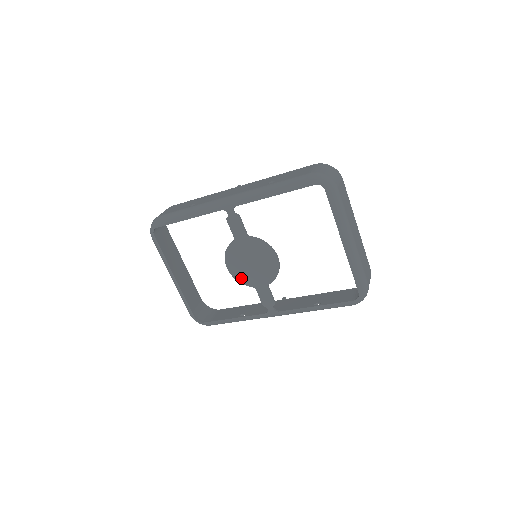
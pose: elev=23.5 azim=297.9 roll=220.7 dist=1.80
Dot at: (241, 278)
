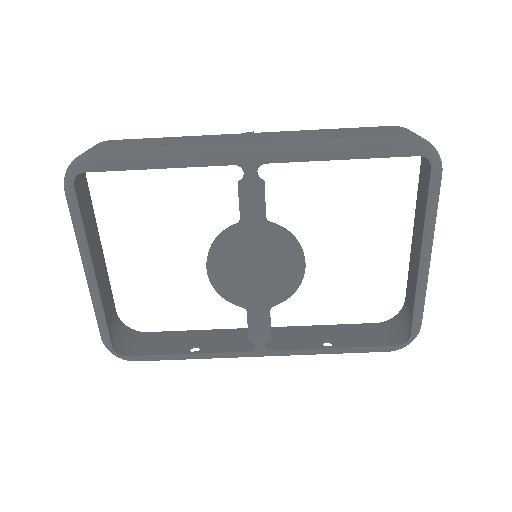
Dot at: (227, 290)
